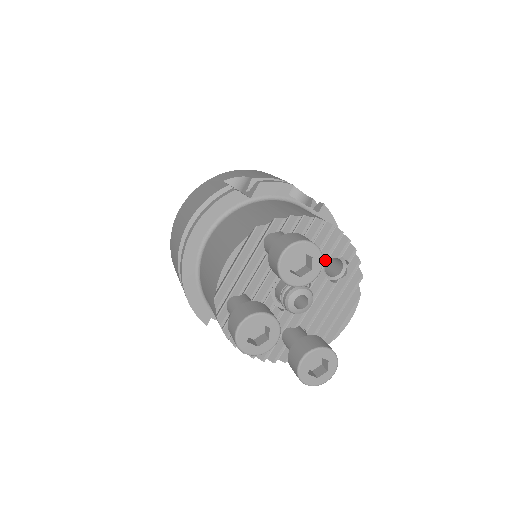
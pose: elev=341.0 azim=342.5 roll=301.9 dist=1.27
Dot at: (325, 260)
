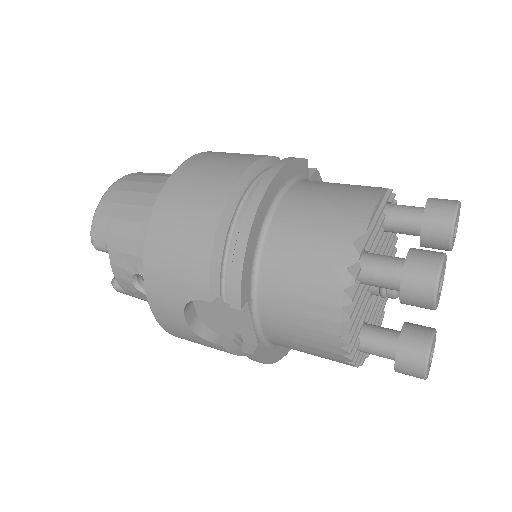
Dot at: occluded
